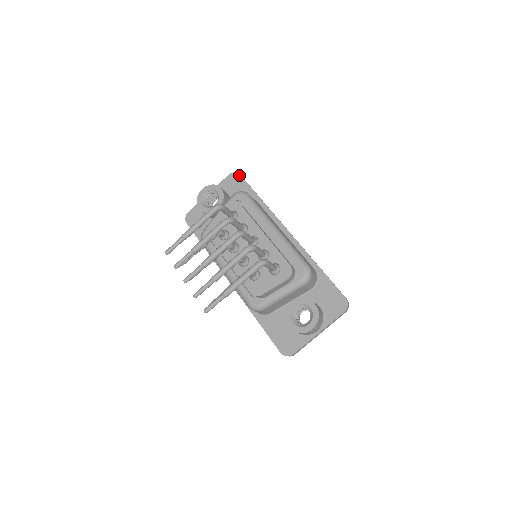
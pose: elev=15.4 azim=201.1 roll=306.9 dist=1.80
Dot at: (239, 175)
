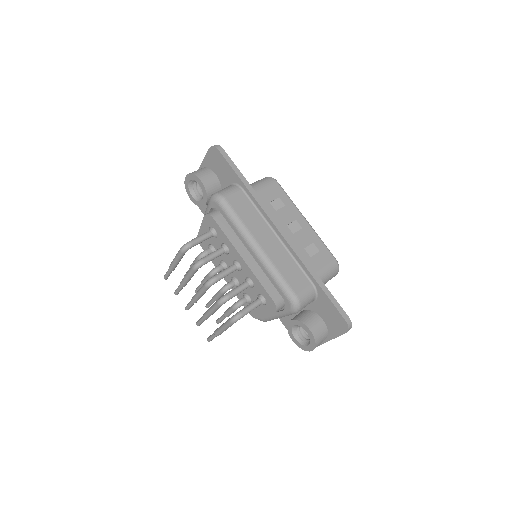
Dot at: (218, 151)
